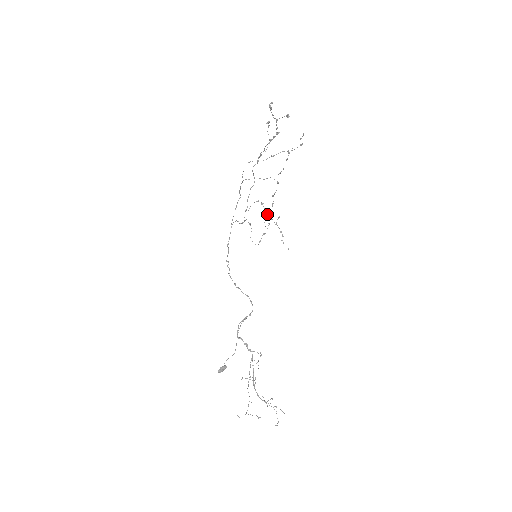
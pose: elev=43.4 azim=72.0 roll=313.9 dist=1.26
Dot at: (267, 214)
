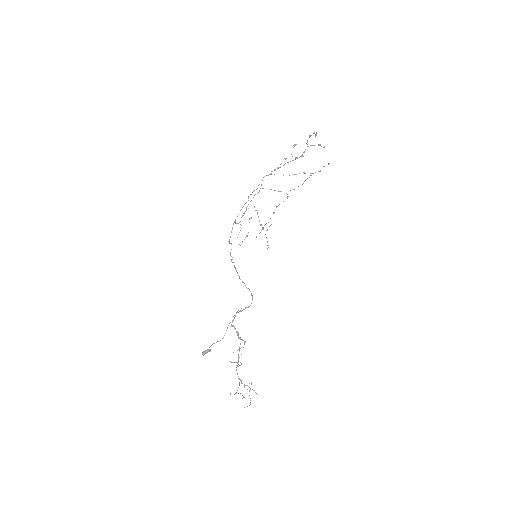
Dot at: occluded
